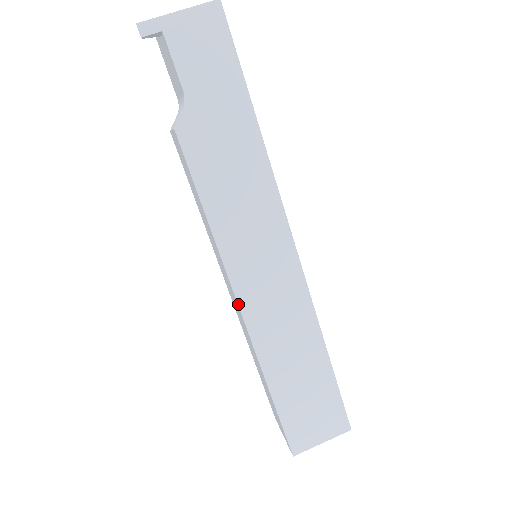
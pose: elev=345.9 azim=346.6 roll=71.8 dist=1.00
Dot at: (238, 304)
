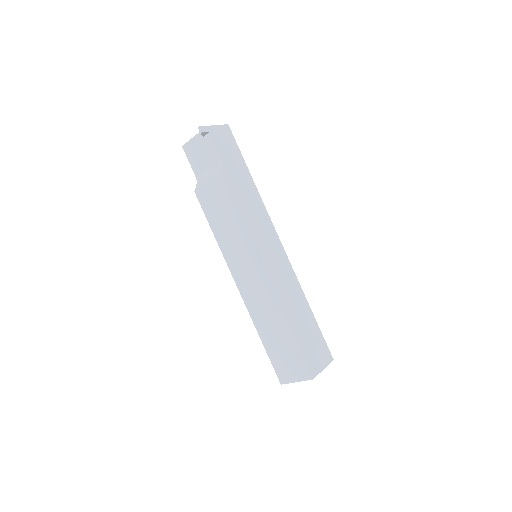
Dot at: (265, 271)
